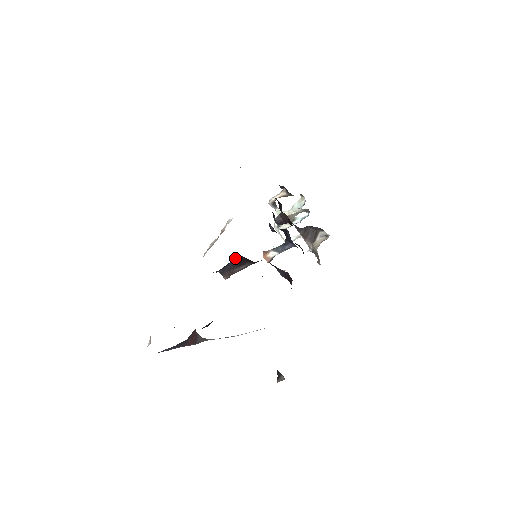
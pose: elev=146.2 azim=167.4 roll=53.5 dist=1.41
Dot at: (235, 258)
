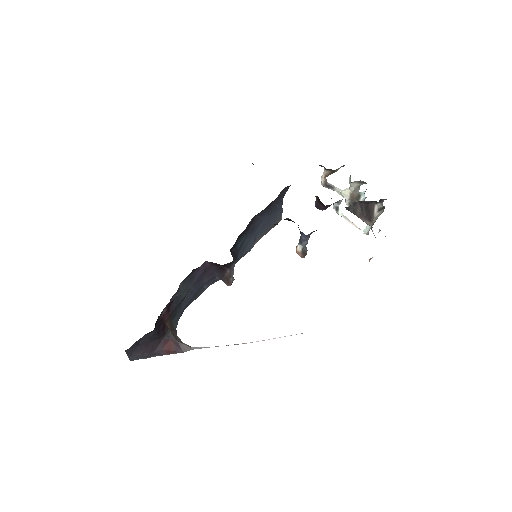
Dot at: (207, 265)
